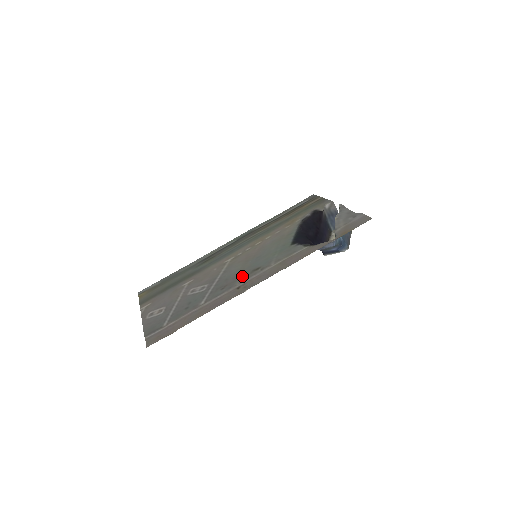
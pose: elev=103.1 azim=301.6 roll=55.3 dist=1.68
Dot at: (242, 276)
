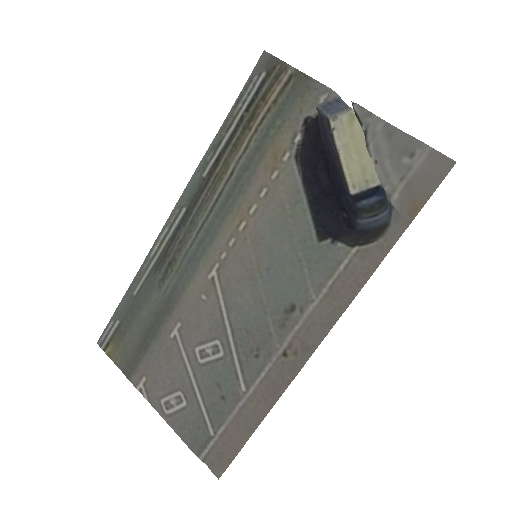
Dot at: (274, 327)
